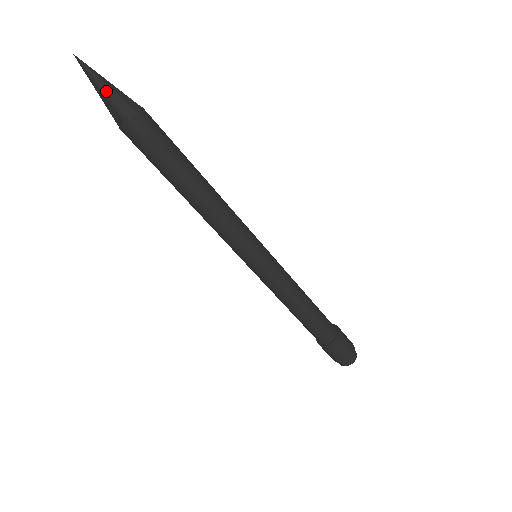
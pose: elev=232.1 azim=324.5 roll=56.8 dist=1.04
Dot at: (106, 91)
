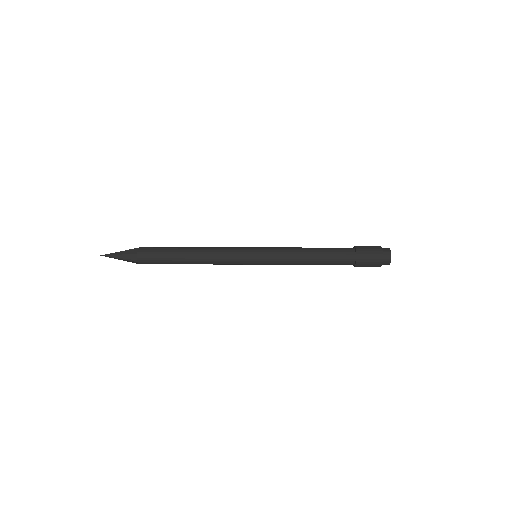
Dot at: (120, 257)
